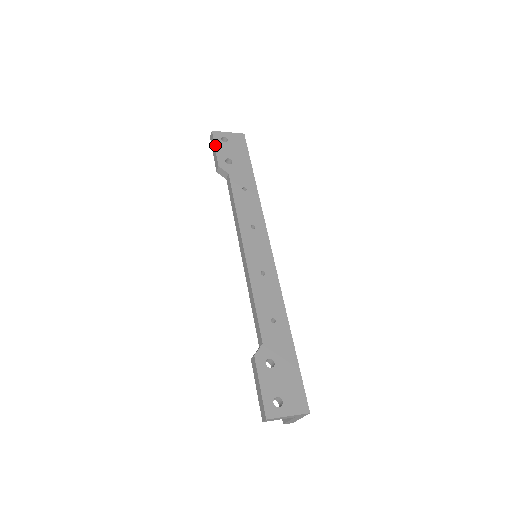
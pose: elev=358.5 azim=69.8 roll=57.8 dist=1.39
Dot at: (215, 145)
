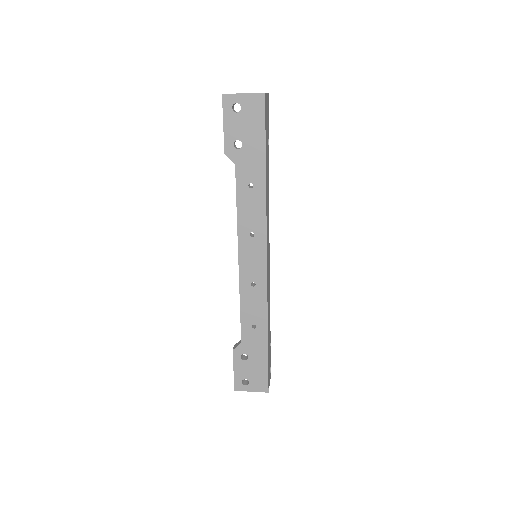
Dot at: (224, 119)
